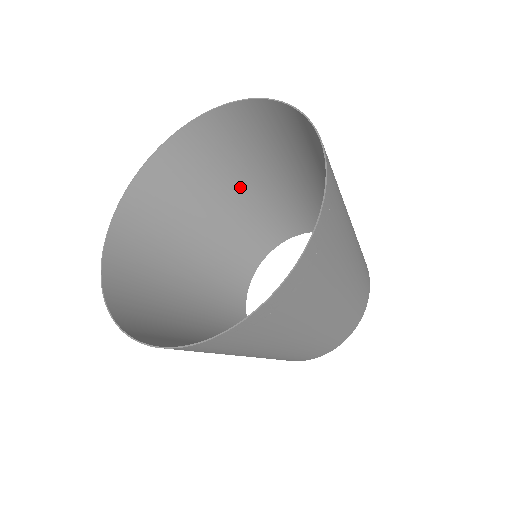
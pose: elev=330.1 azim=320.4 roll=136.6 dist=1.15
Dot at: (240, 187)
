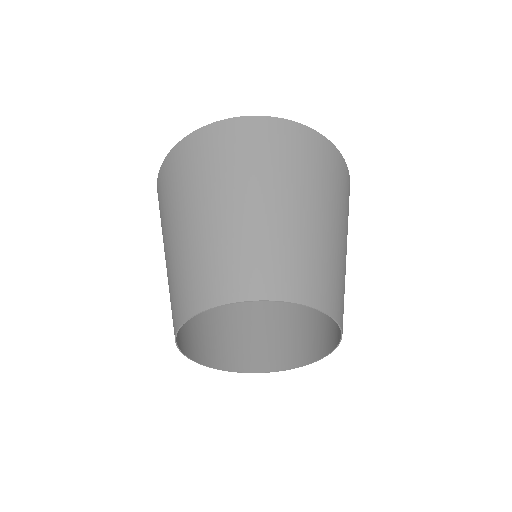
Dot at: occluded
